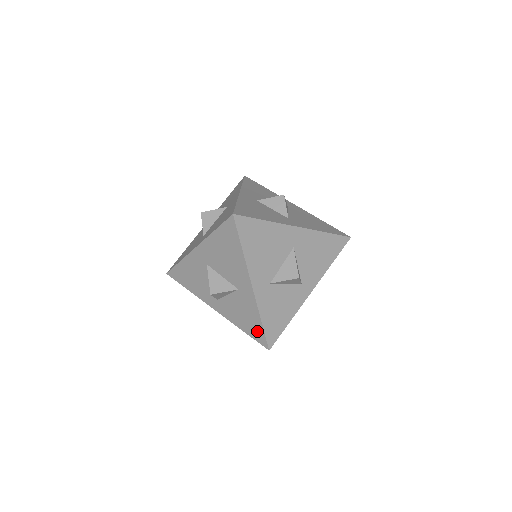
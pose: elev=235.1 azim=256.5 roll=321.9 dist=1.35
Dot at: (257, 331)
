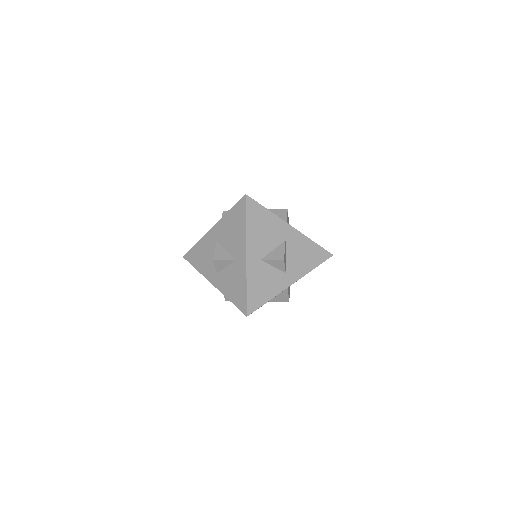
Dot at: occluded
